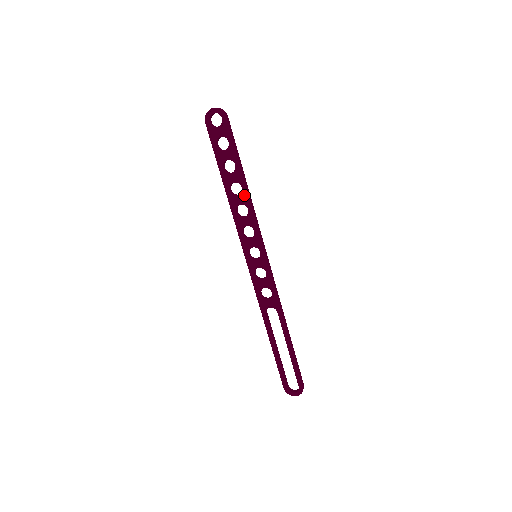
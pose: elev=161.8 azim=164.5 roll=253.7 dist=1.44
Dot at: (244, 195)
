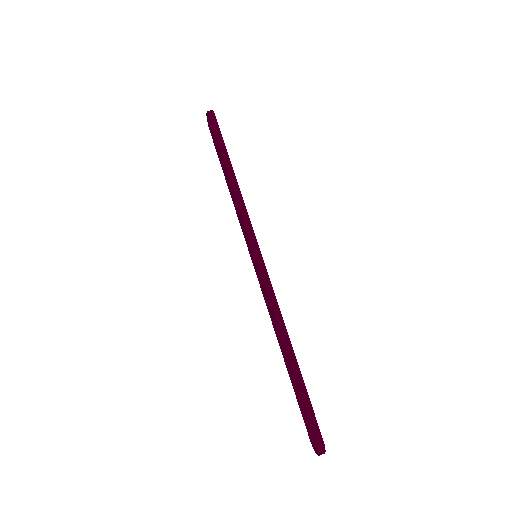
Dot at: (233, 189)
